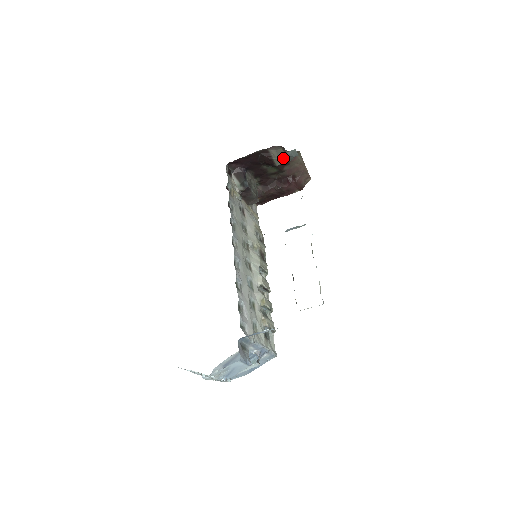
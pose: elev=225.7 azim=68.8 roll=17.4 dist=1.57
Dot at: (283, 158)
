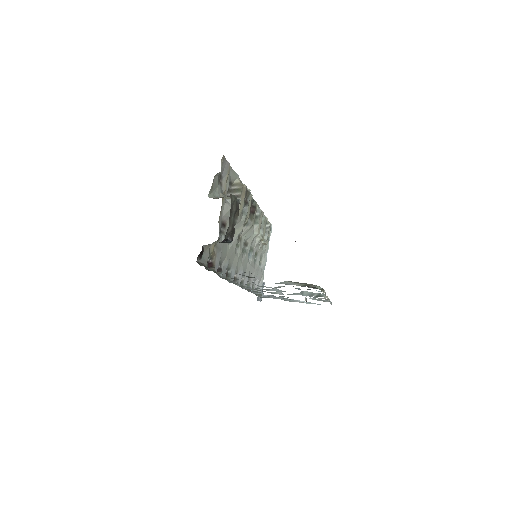
Dot at: occluded
